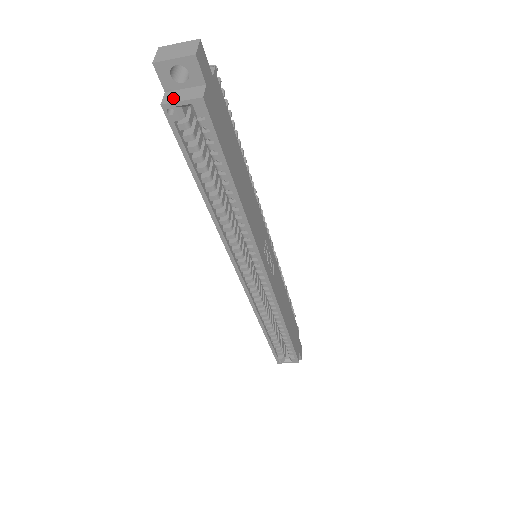
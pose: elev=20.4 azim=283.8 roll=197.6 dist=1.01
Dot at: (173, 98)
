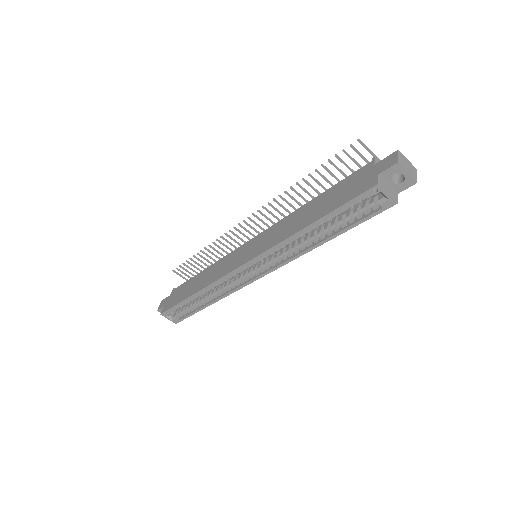
Dot at: (384, 186)
